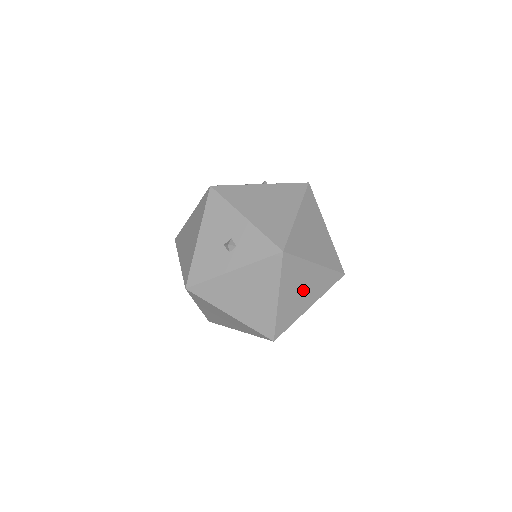
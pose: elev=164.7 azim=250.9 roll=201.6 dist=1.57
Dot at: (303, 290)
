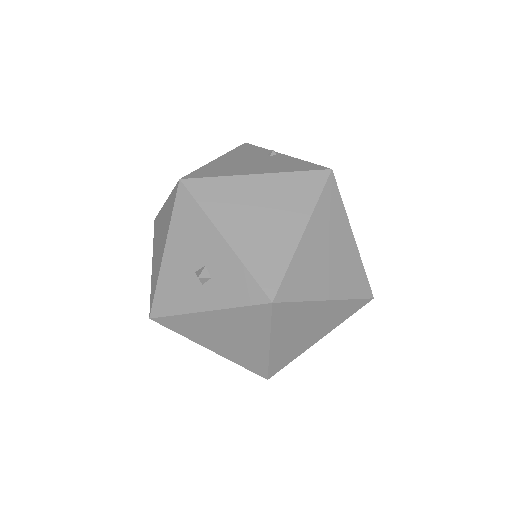
Dot at: (308, 328)
